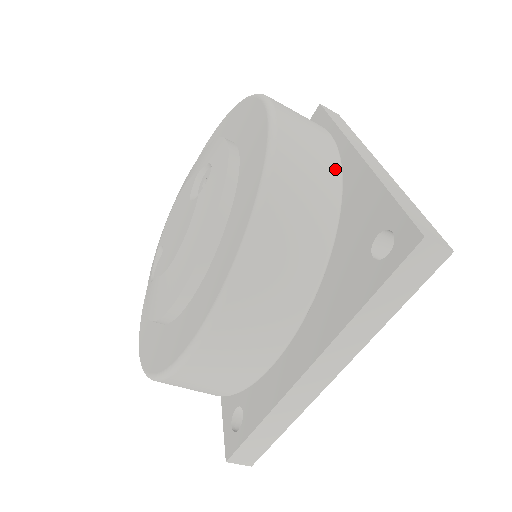
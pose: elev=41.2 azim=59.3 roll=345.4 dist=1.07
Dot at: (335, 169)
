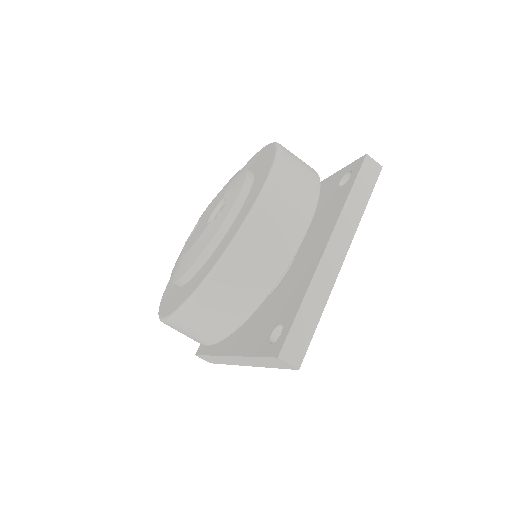
Dot at: (277, 270)
